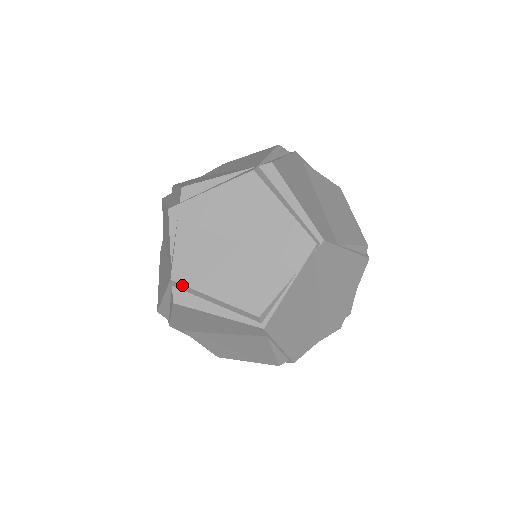
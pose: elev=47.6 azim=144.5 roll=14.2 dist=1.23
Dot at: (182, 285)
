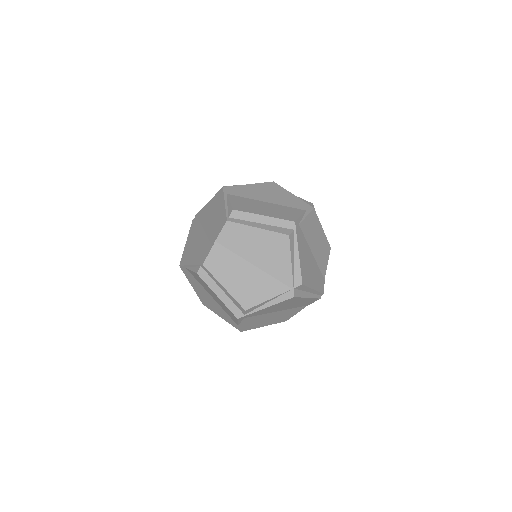
Dot at: occluded
